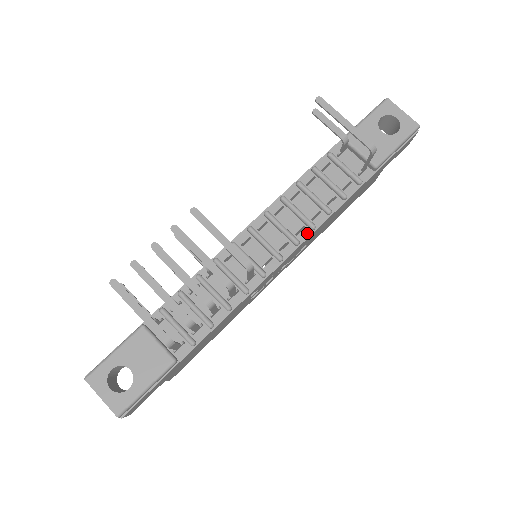
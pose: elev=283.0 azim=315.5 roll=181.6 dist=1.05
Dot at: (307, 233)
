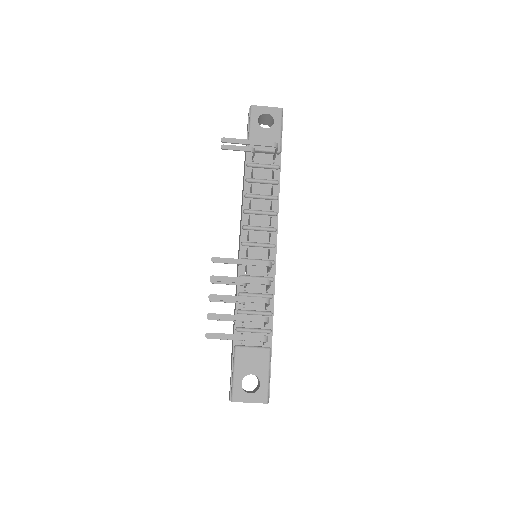
Dot at: (275, 220)
